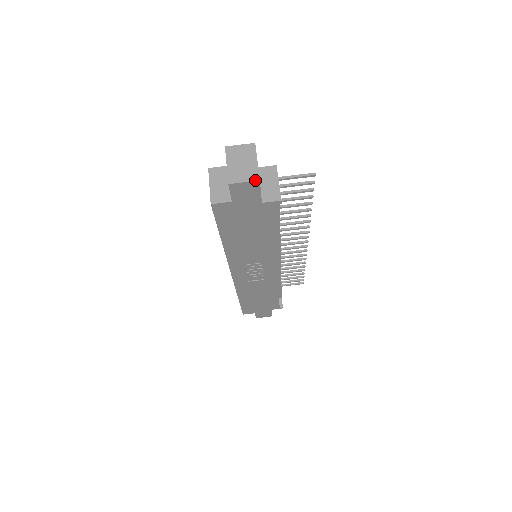
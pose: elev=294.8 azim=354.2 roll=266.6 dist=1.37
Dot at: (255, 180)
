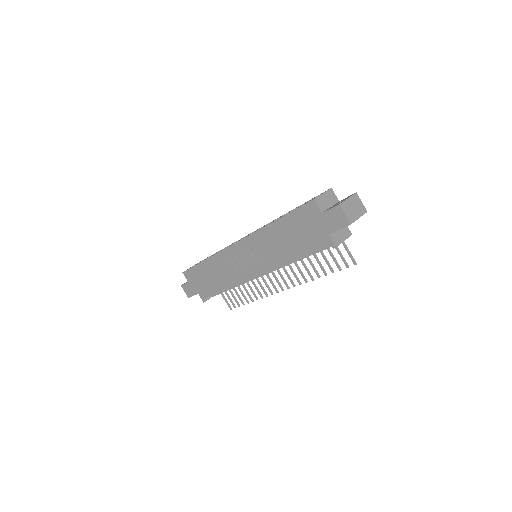
Dot at: (350, 221)
